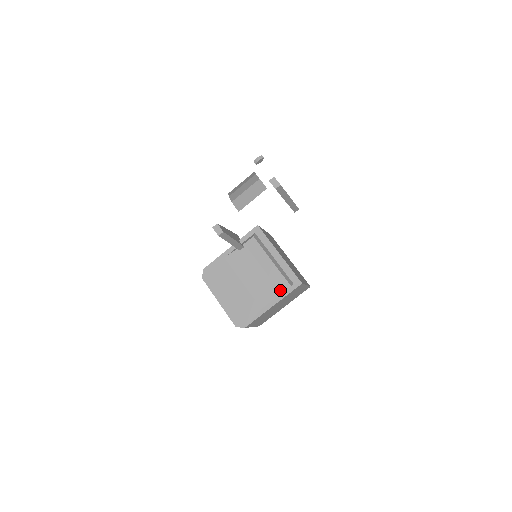
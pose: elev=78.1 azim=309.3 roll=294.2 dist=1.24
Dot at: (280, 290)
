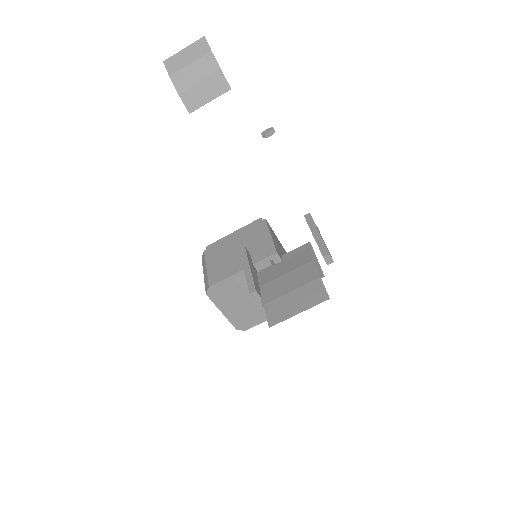
Dot at: occluded
